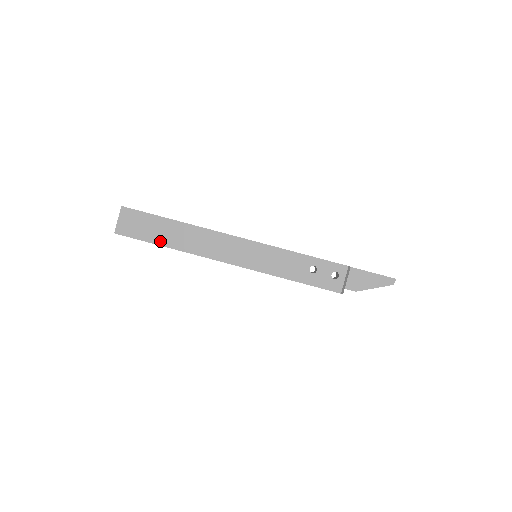
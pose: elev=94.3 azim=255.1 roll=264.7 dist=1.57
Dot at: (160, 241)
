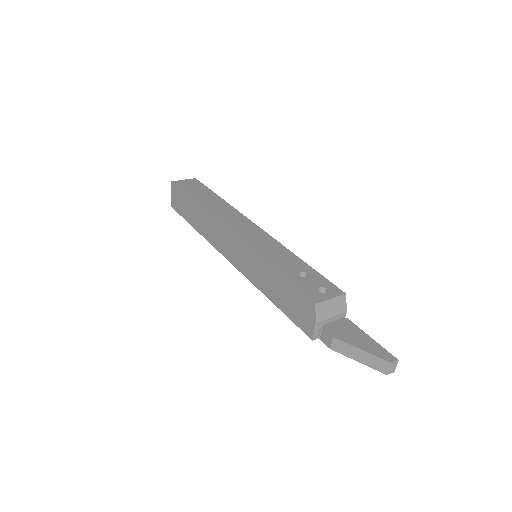
Dot at: (195, 198)
